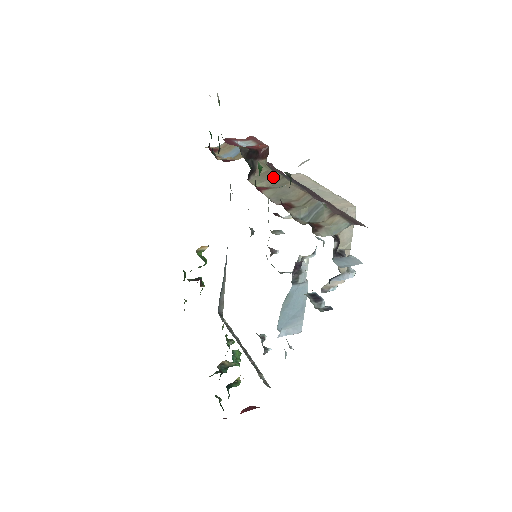
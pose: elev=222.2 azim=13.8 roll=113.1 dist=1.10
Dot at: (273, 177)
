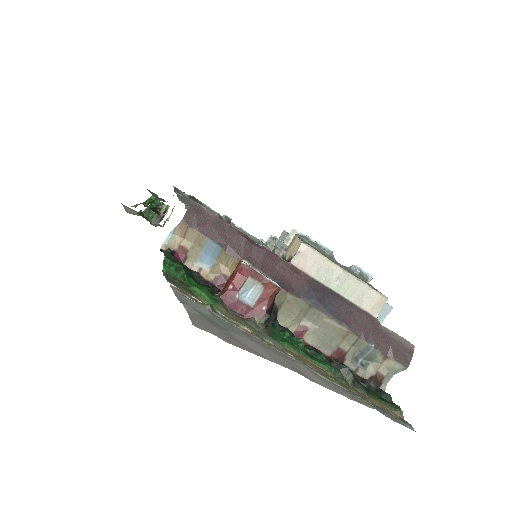
Dot at: (299, 308)
